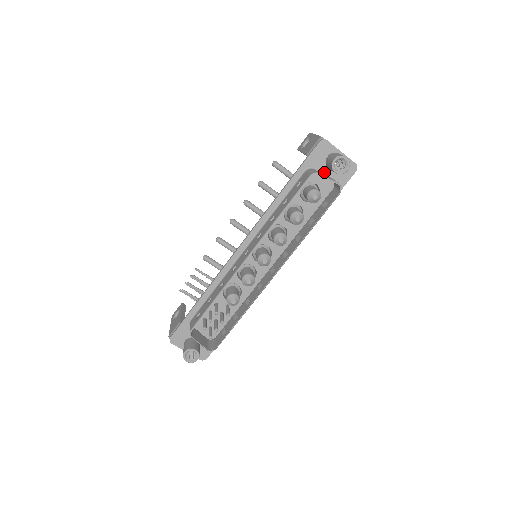
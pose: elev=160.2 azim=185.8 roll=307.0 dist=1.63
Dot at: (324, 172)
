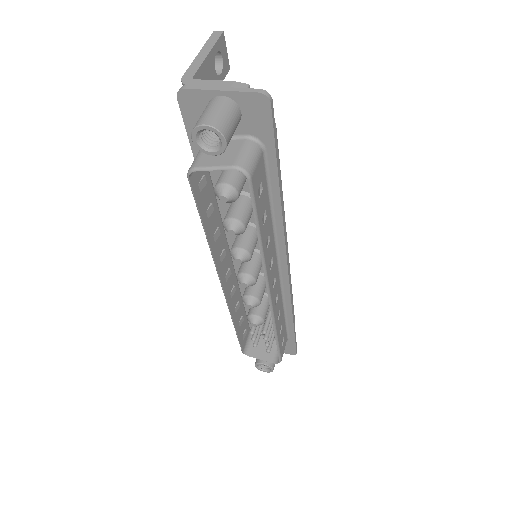
Dot at: occluded
